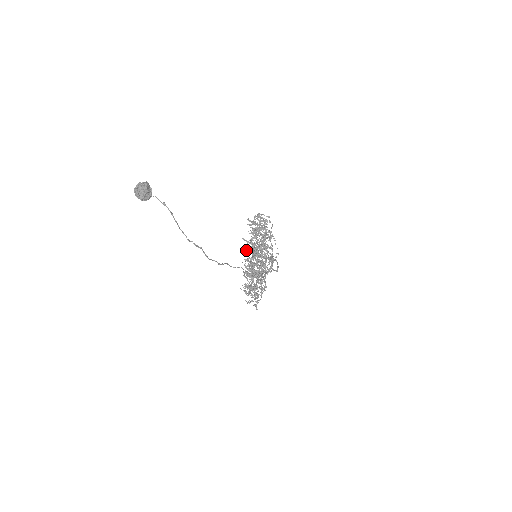
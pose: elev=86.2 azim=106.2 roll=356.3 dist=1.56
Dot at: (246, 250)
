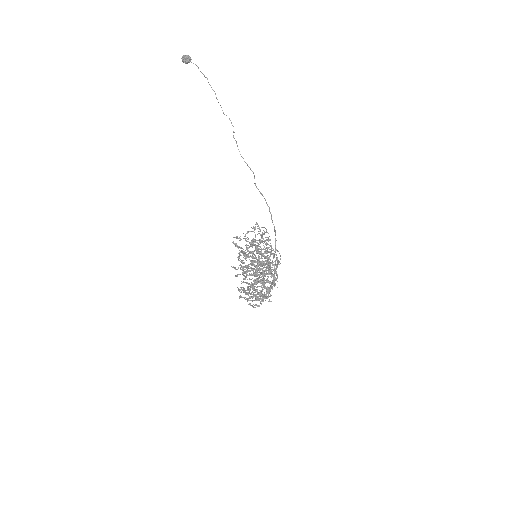
Dot at: (249, 288)
